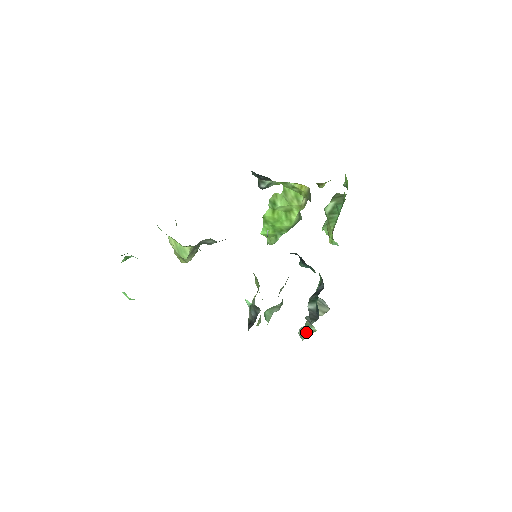
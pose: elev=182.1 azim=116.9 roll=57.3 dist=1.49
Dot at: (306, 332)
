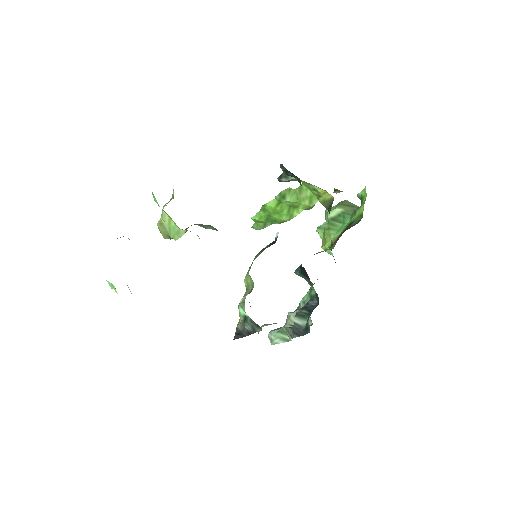
Dot at: (278, 338)
